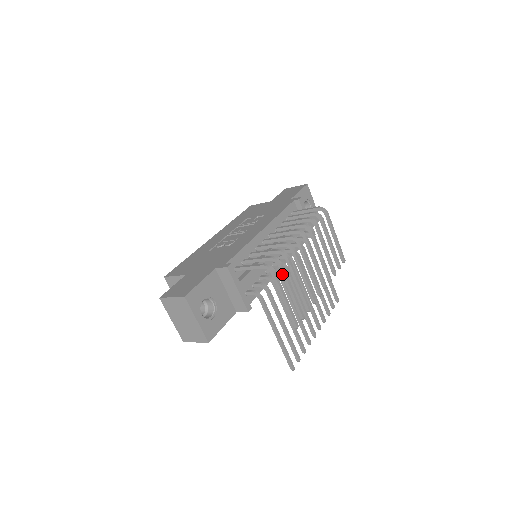
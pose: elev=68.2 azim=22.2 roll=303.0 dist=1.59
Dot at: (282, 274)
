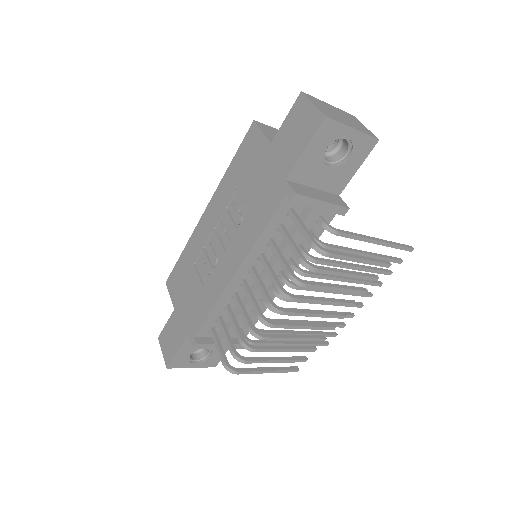
Dot at: (254, 360)
